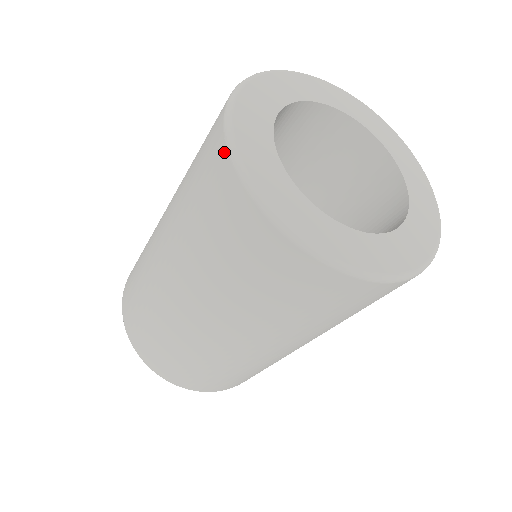
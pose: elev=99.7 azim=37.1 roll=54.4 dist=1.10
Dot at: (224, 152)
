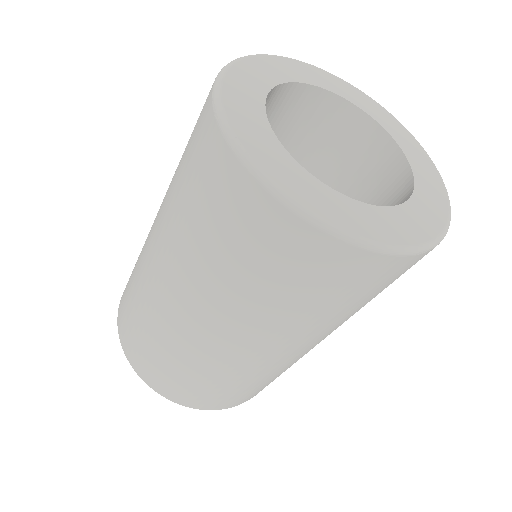
Dot at: (211, 116)
